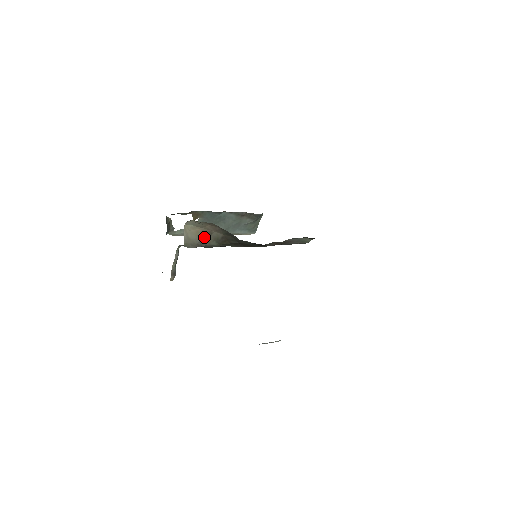
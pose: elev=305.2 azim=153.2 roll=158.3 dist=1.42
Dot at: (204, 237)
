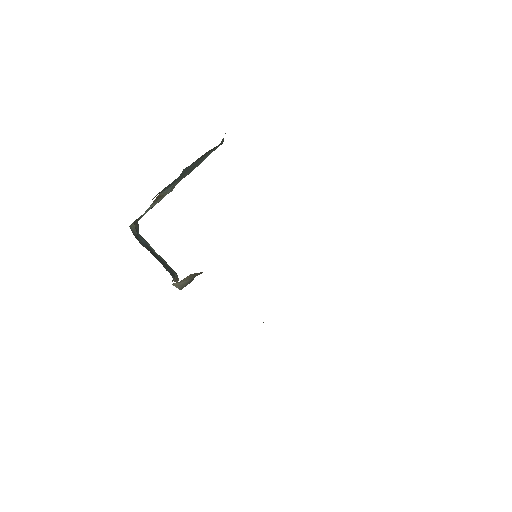
Dot at: occluded
